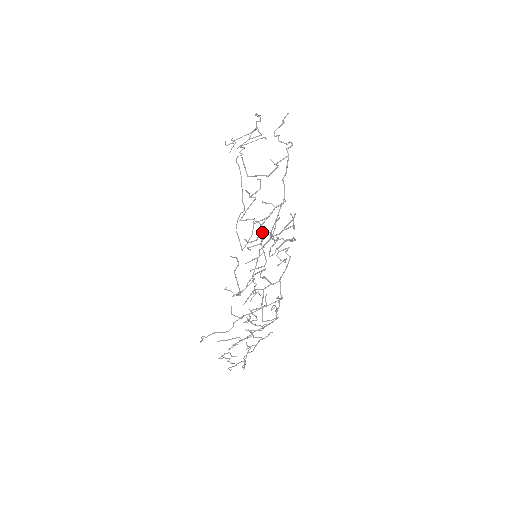
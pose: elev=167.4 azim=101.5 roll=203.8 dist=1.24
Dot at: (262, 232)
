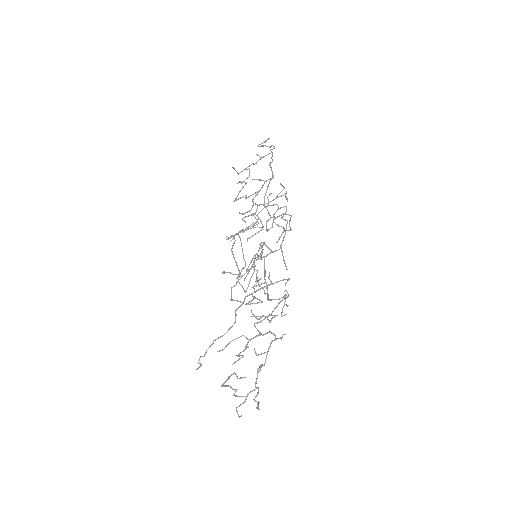
Dot at: (262, 250)
